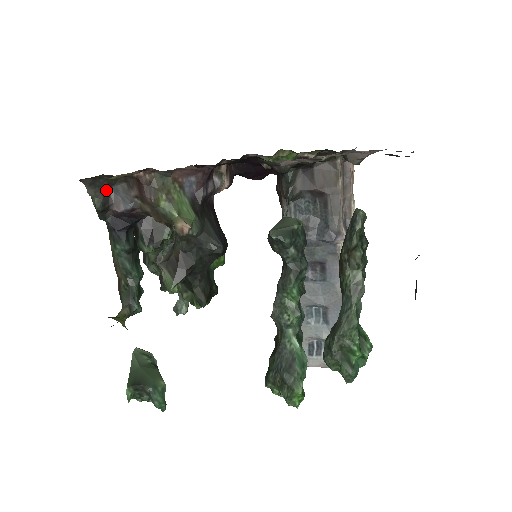
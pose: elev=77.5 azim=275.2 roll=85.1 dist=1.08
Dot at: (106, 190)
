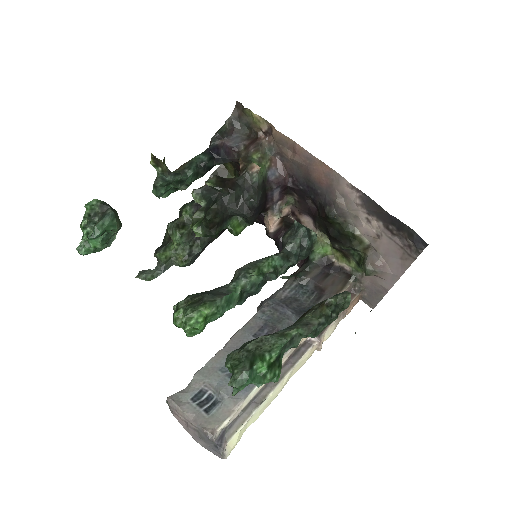
Dot at: (233, 132)
